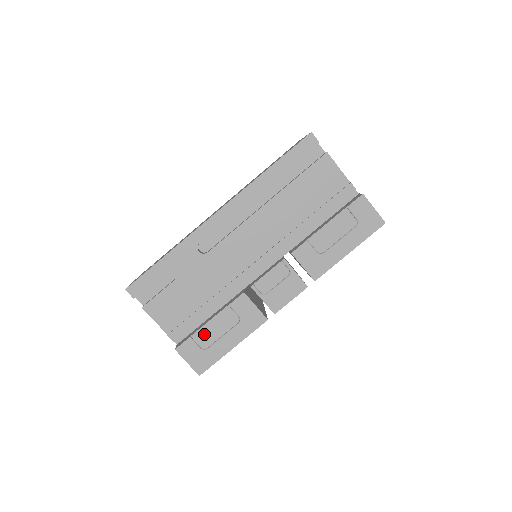
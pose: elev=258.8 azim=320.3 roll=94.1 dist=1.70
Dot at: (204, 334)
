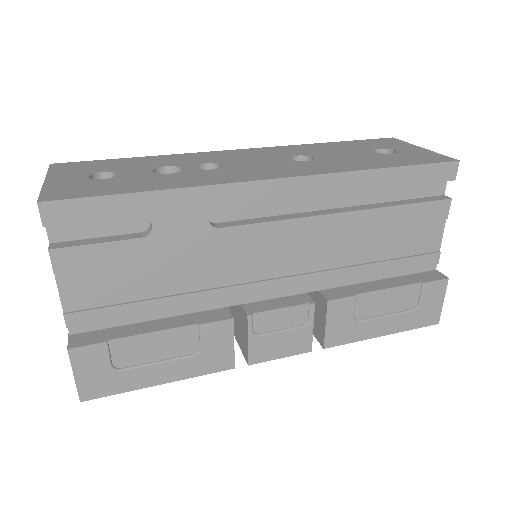
Dot at: (132, 346)
